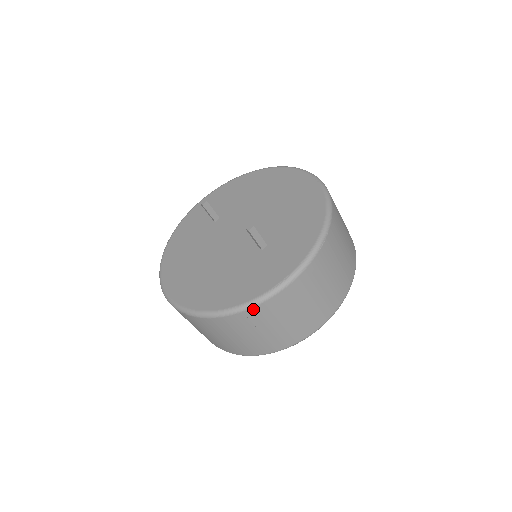
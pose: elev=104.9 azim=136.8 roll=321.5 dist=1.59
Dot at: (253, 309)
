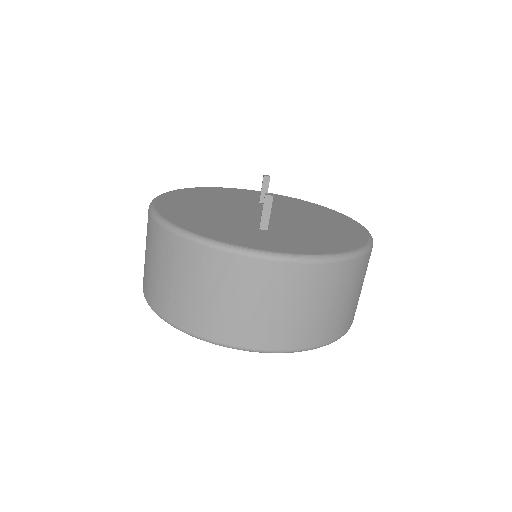
Dot at: (191, 243)
